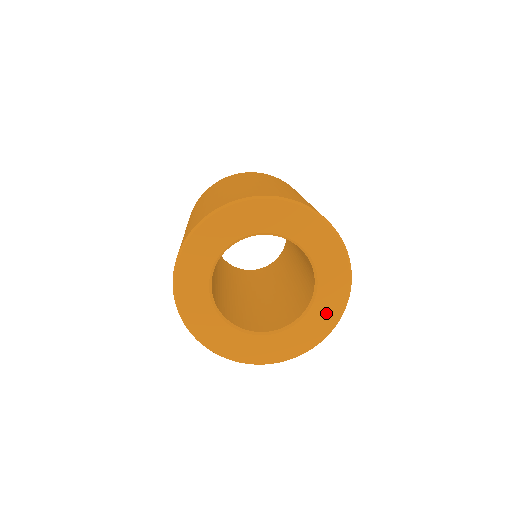
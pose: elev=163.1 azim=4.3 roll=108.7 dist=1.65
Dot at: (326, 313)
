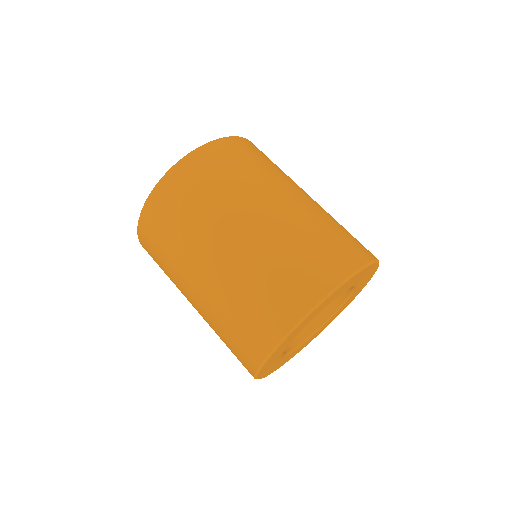
Dot at: (341, 310)
